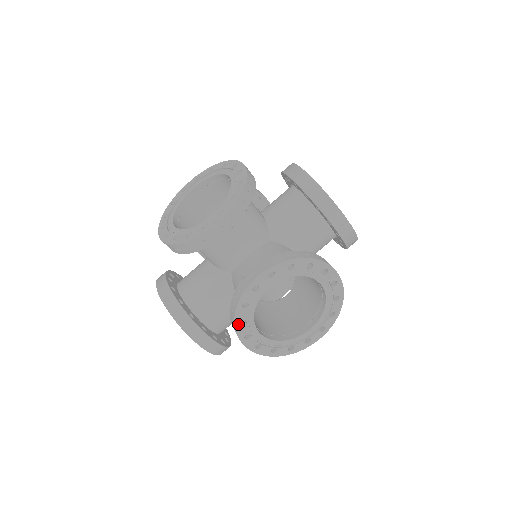
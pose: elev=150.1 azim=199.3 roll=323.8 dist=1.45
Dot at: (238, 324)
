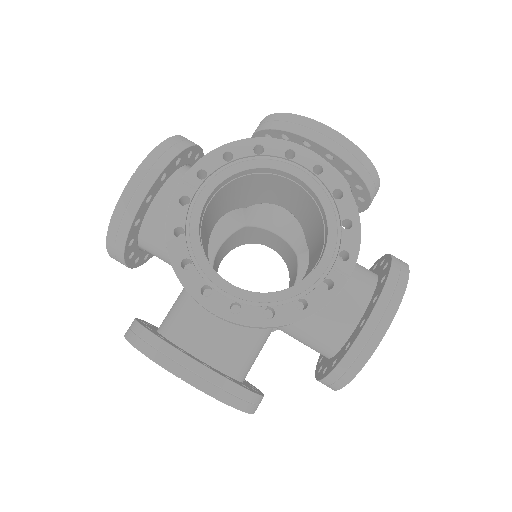
Dot at: (350, 379)
